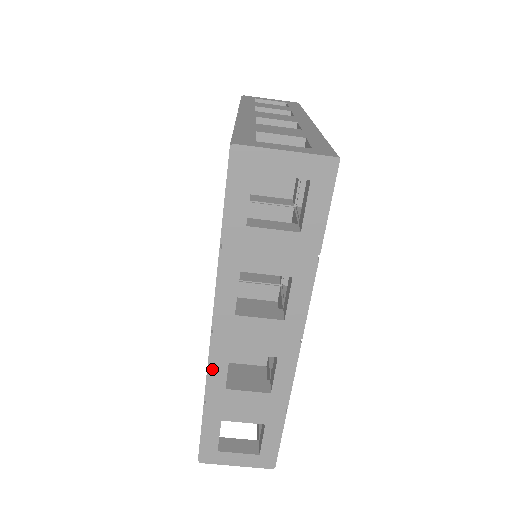
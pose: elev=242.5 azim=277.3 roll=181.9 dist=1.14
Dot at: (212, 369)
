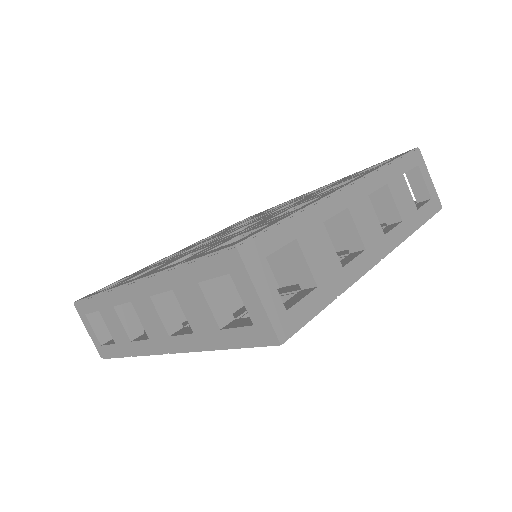
Dot at: (116, 292)
